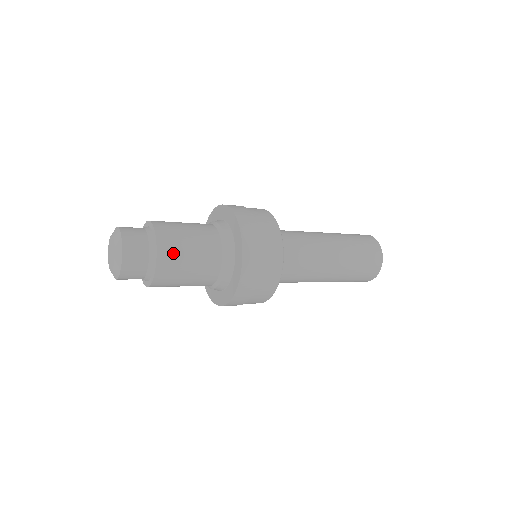
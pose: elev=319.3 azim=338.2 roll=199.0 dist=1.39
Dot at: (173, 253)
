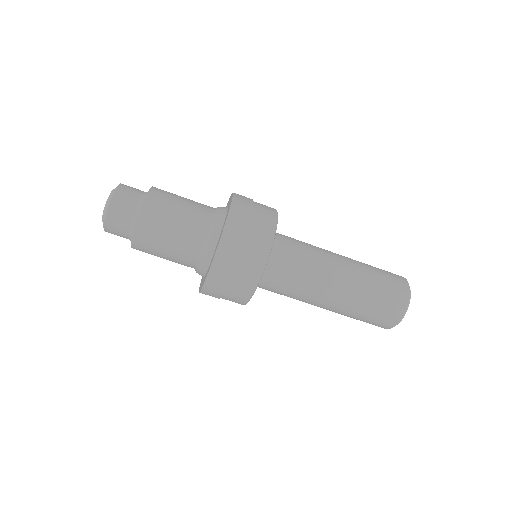
Dot at: (158, 212)
